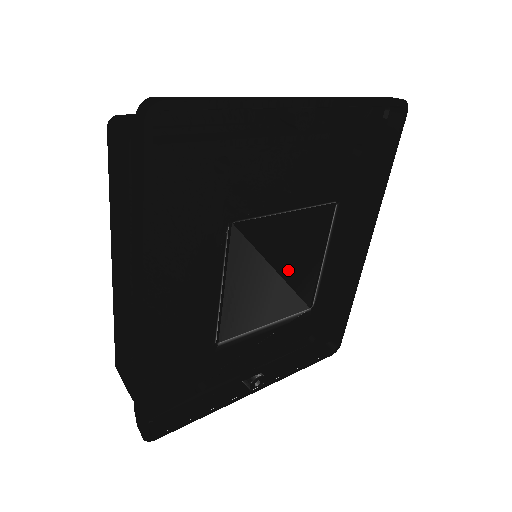
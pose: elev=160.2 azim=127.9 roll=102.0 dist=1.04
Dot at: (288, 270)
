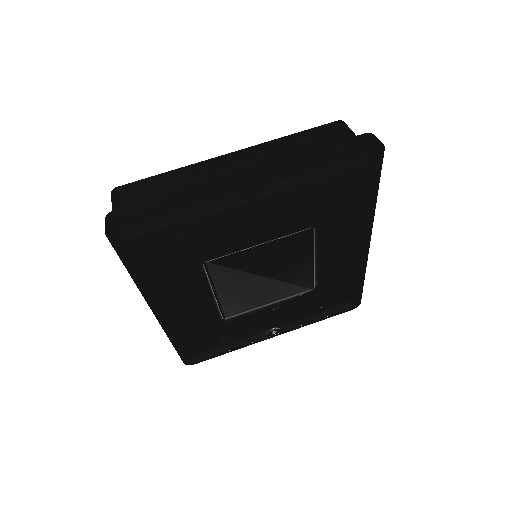
Dot at: (276, 274)
